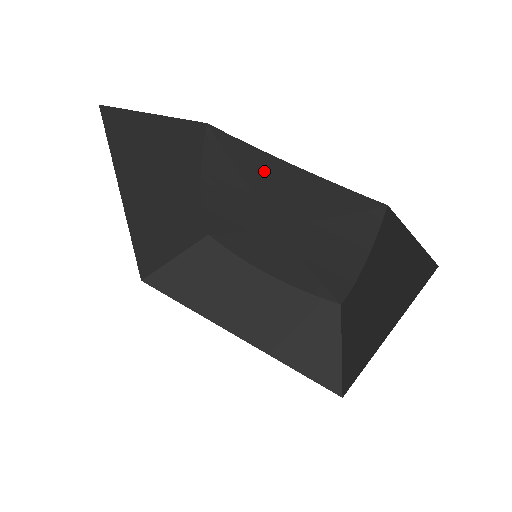
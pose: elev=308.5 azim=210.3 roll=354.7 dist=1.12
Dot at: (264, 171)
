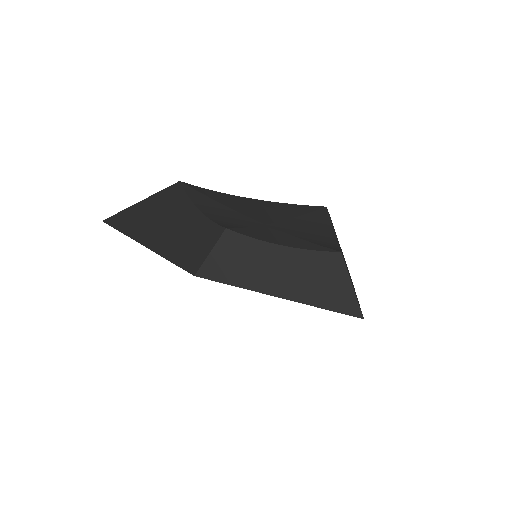
Dot at: (233, 201)
